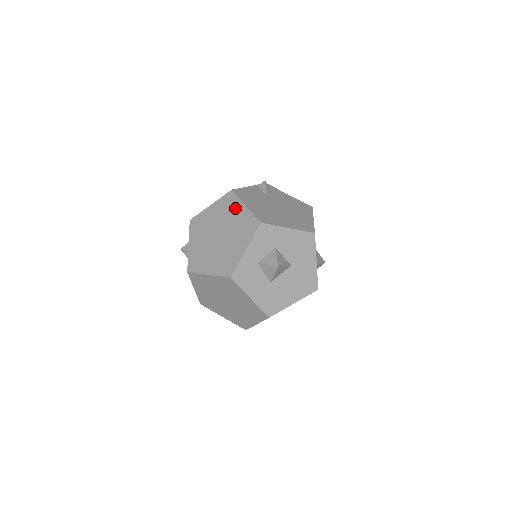
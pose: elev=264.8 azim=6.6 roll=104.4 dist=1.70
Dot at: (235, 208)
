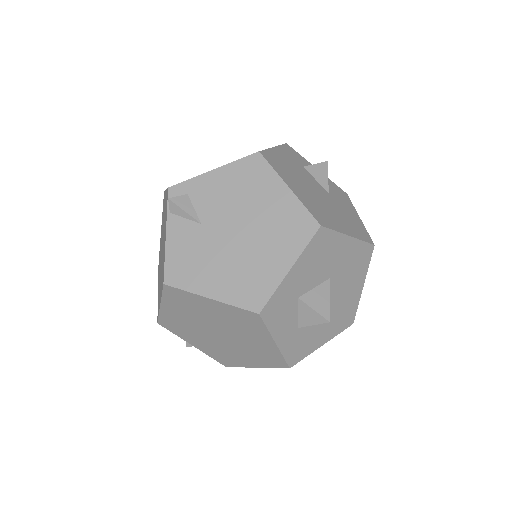
Dot at: (199, 304)
